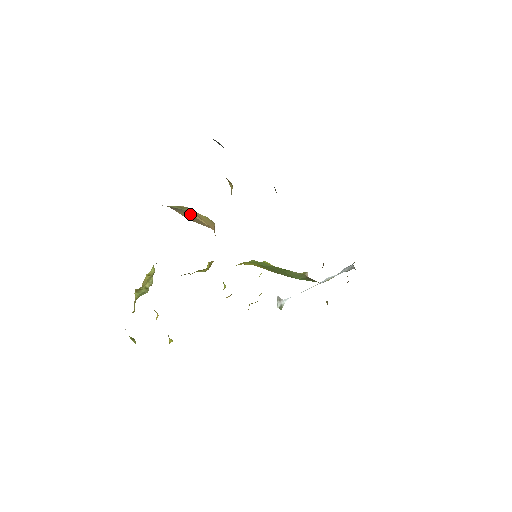
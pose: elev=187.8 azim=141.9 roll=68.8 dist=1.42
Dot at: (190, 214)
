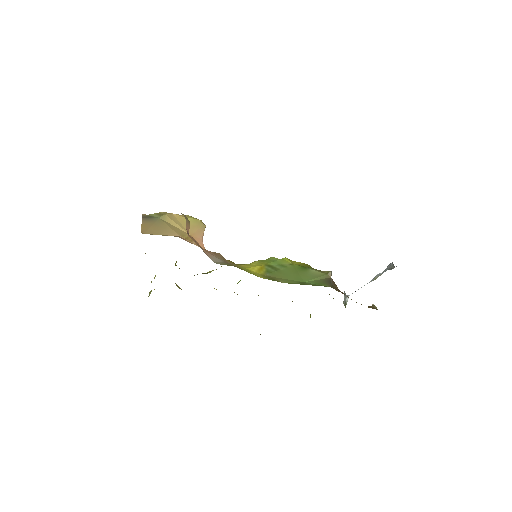
Dot at: (160, 222)
